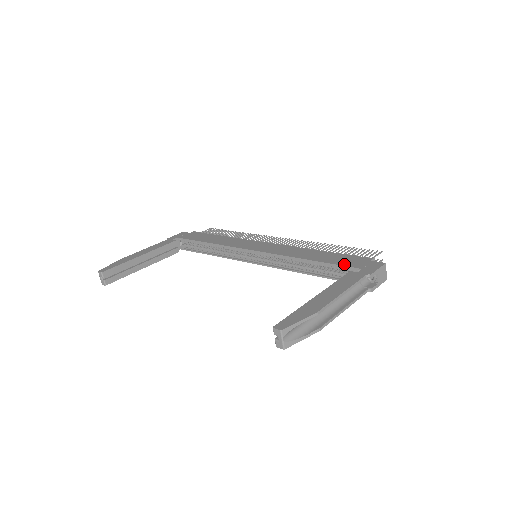
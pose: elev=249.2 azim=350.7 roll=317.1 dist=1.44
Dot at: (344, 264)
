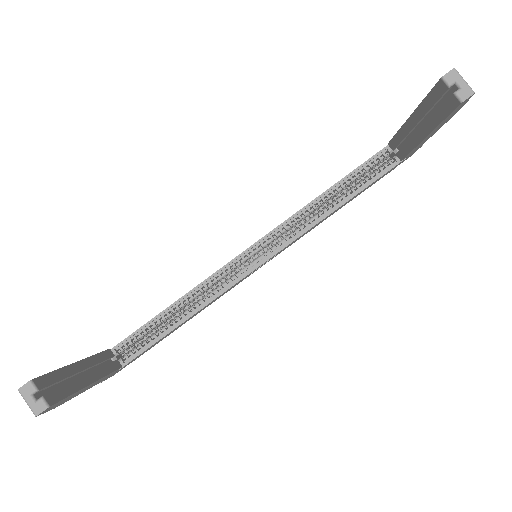
Dot at: (370, 158)
